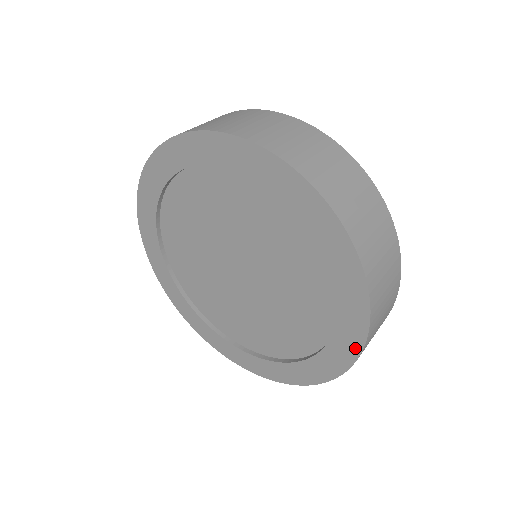
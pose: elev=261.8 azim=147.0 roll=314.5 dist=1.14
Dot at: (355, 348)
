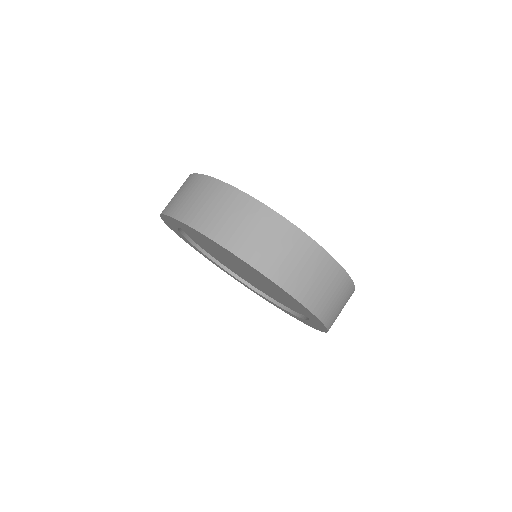
Dot at: (324, 329)
